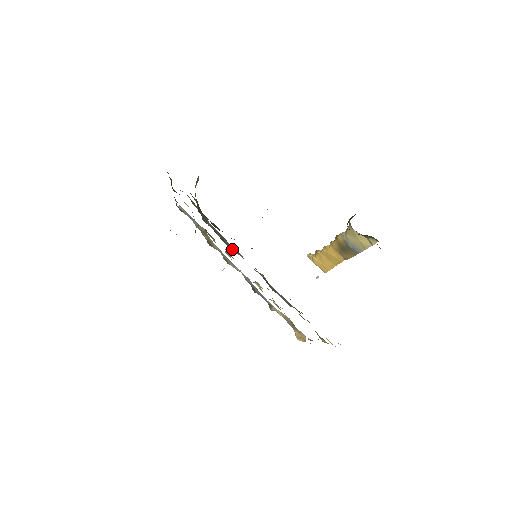
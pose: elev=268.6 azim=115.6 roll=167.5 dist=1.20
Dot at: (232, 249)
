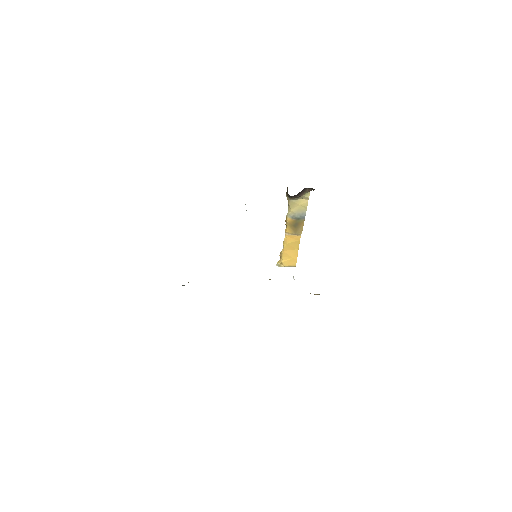
Dot at: occluded
